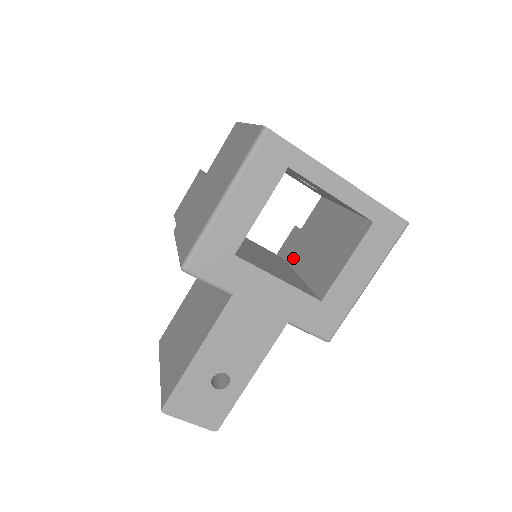
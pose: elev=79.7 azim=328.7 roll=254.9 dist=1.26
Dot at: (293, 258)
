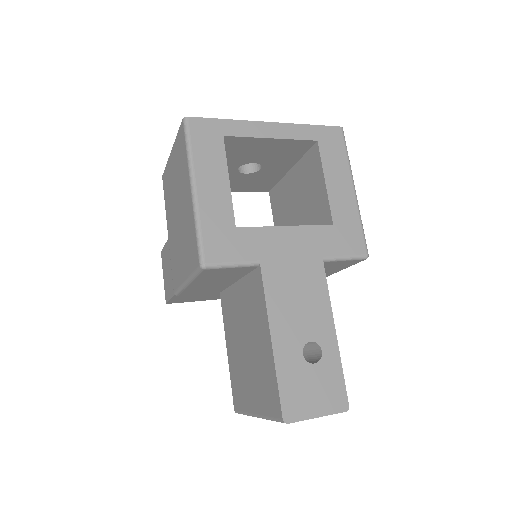
Dot at: occluded
